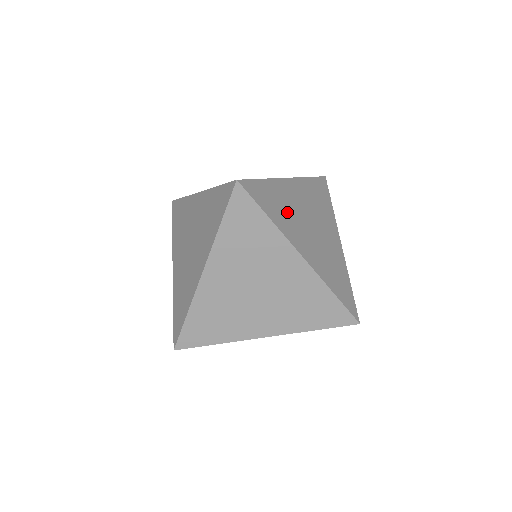
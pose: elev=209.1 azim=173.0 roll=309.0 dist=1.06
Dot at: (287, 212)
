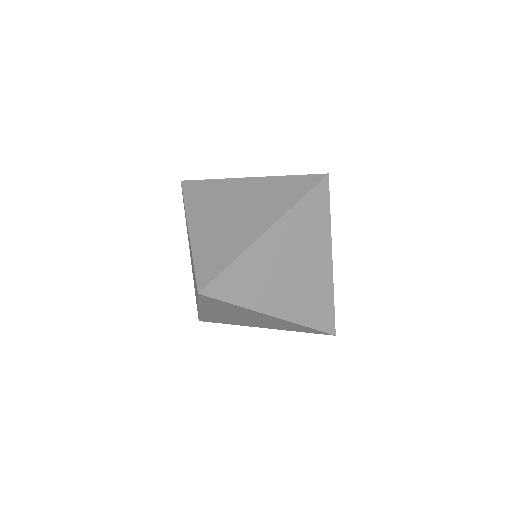
Dot at: occluded
